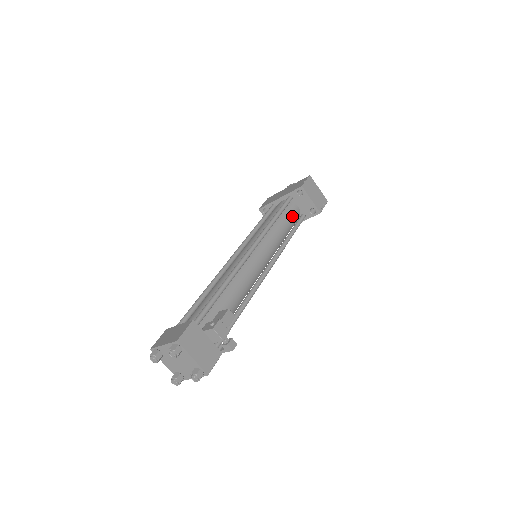
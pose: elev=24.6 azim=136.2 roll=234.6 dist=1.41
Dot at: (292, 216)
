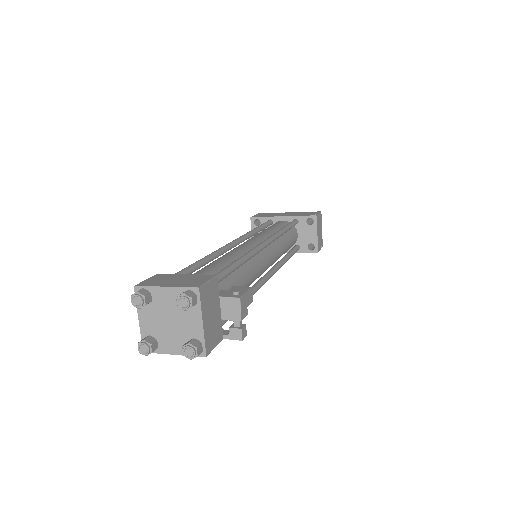
Dot at: (293, 239)
